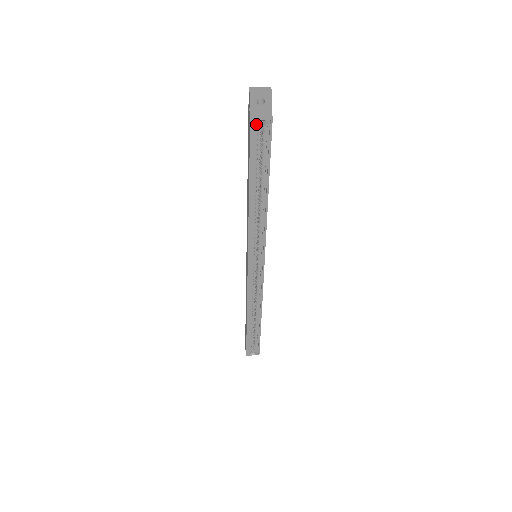
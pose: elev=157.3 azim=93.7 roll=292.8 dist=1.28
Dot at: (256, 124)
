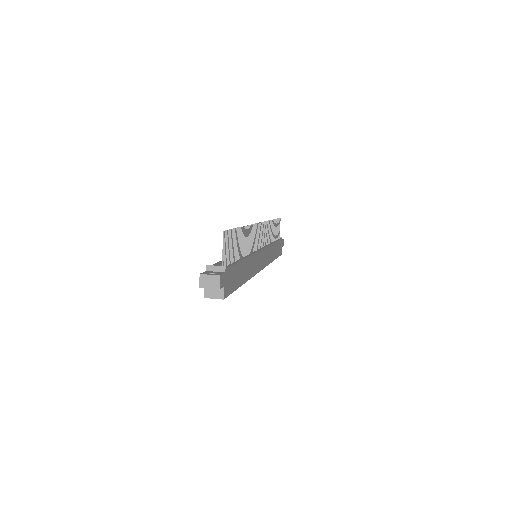
Dot at: (211, 297)
